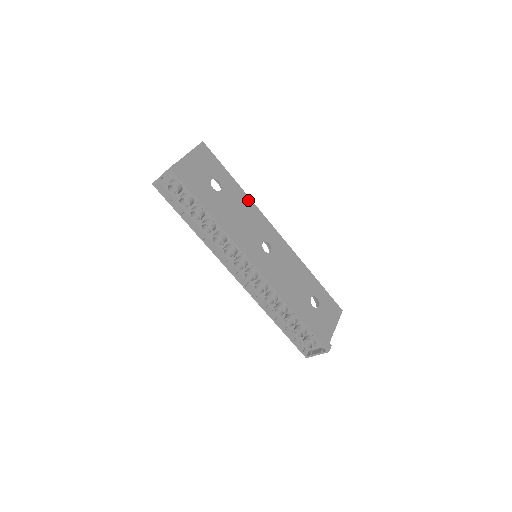
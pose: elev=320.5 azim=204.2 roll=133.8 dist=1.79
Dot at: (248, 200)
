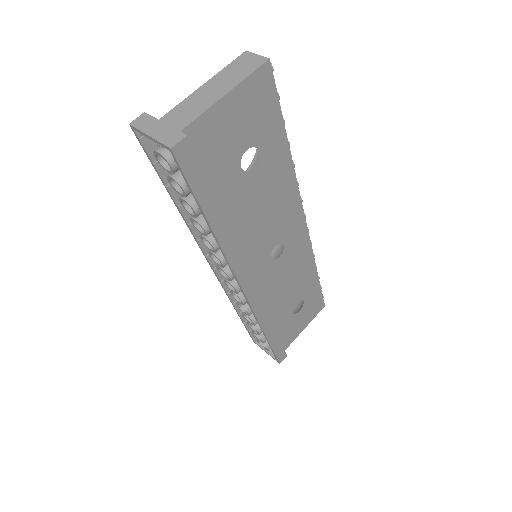
Dot at: (291, 178)
